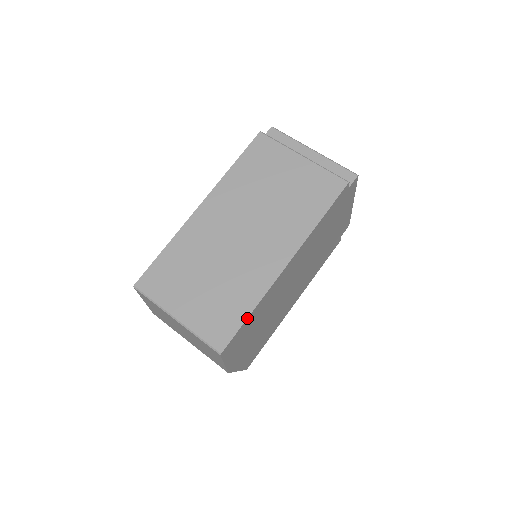
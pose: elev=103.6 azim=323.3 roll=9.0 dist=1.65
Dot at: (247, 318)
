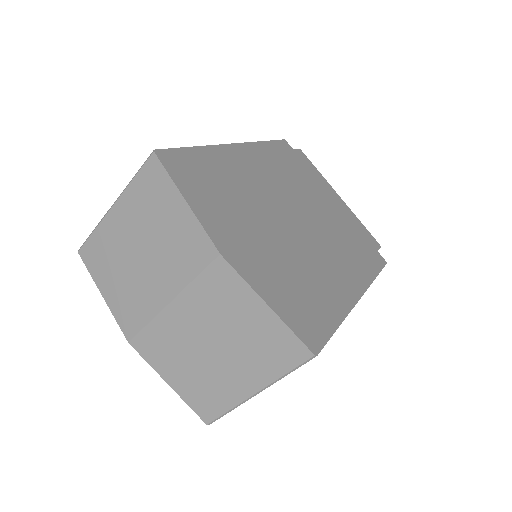
Dot at: (190, 147)
